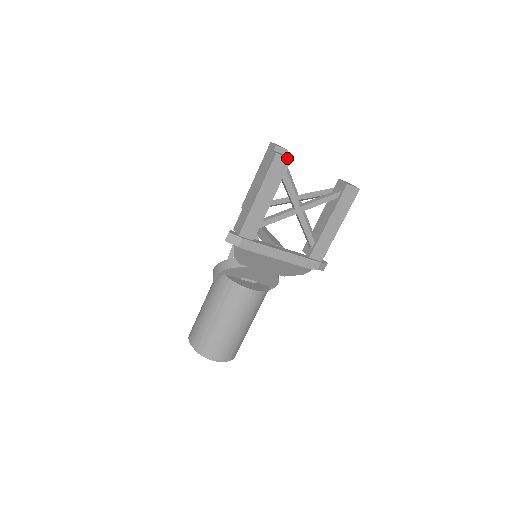
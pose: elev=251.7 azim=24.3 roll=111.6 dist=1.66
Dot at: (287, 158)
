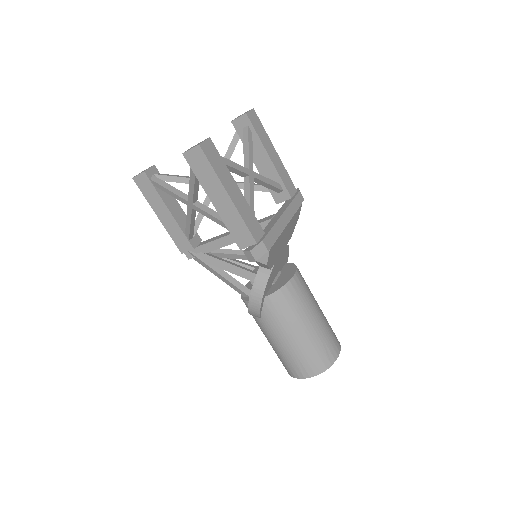
Dot at: (207, 140)
